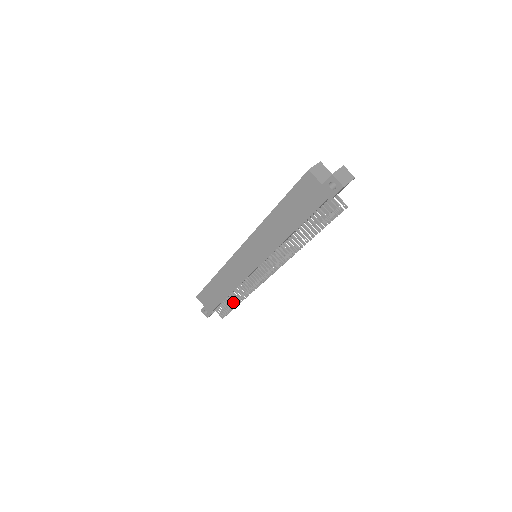
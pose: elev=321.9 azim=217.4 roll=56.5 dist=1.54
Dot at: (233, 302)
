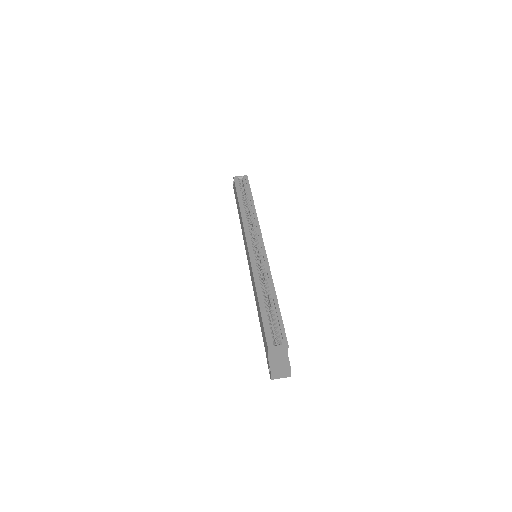
Dot at: occluded
